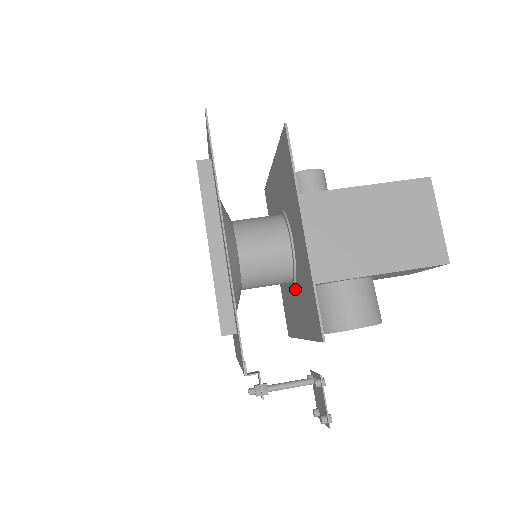
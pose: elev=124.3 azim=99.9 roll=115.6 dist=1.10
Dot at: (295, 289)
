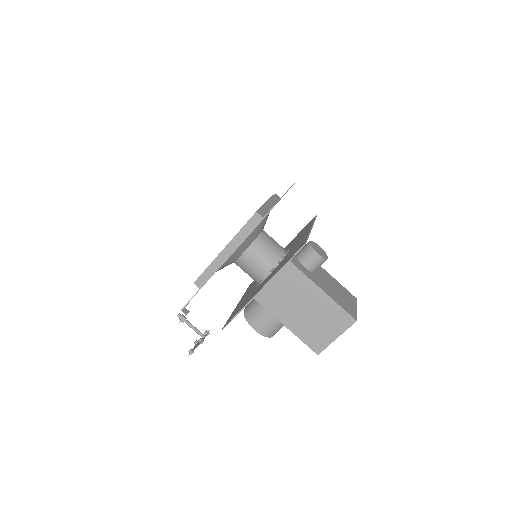
Dot at: occluded
